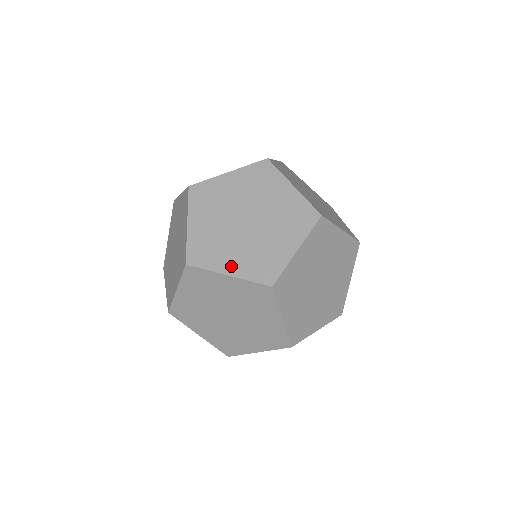
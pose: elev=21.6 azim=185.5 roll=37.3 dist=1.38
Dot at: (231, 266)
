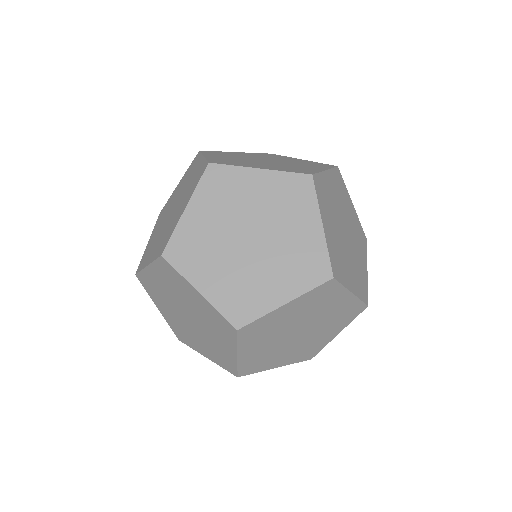
Dot at: (182, 209)
